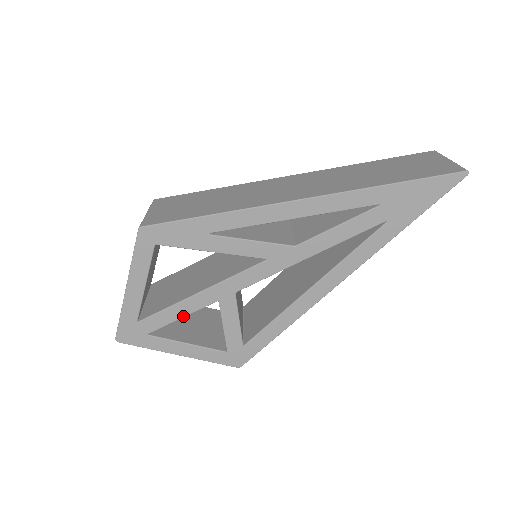
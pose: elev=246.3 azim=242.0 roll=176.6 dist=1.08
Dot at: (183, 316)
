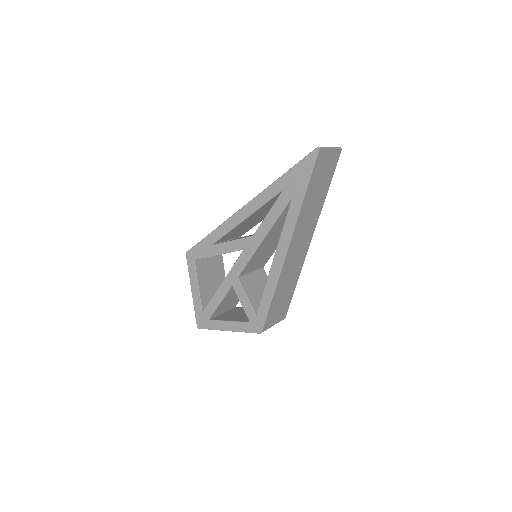
Dot at: (220, 302)
